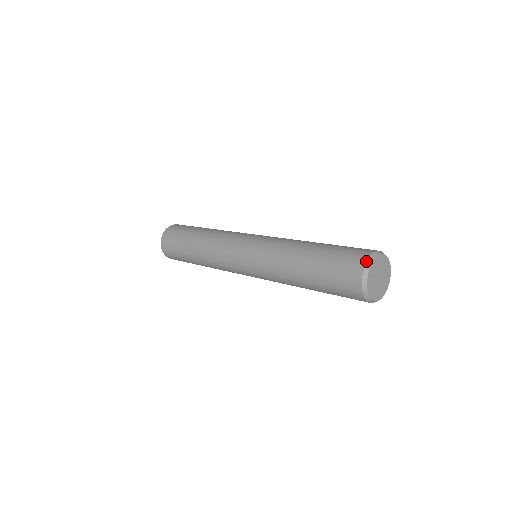
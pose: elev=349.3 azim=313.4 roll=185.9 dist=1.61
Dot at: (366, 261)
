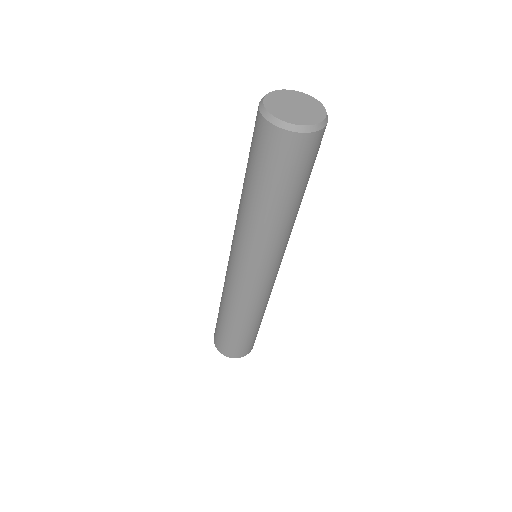
Dot at: (259, 111)
